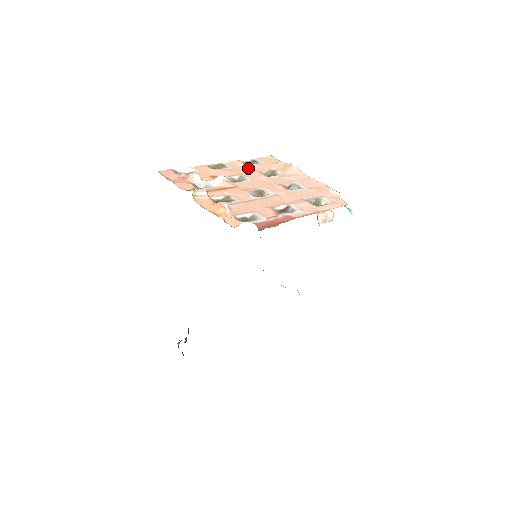
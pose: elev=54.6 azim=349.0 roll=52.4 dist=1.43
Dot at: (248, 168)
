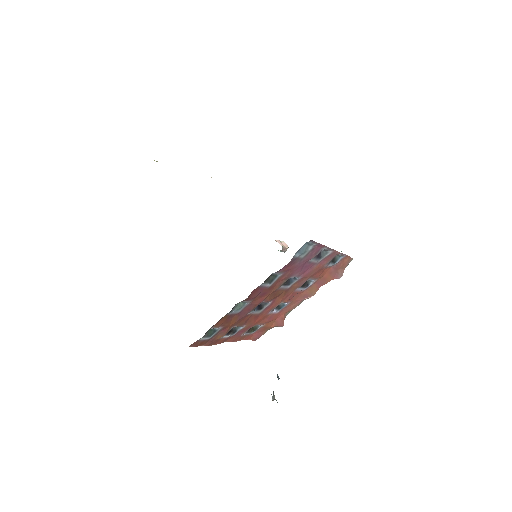
Dot at: occluded
